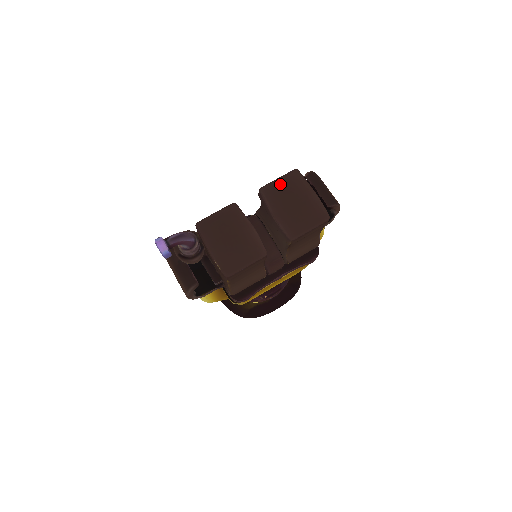
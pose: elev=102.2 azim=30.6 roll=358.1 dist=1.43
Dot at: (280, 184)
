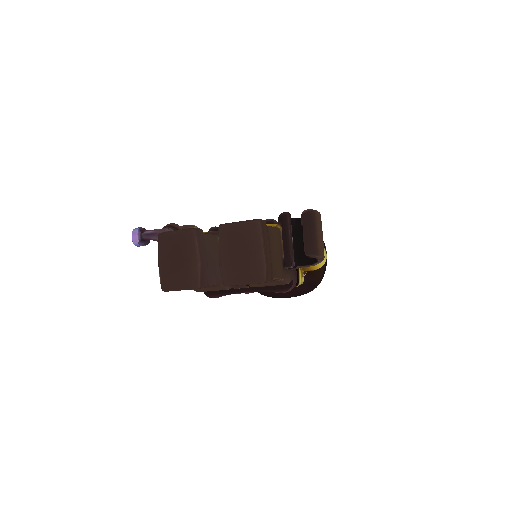
Dot at: (237, 229)
